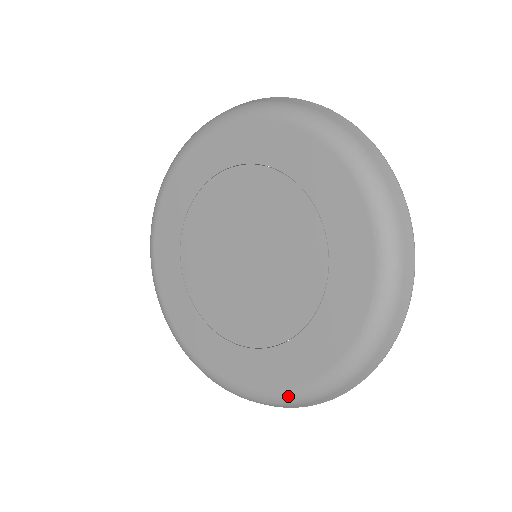
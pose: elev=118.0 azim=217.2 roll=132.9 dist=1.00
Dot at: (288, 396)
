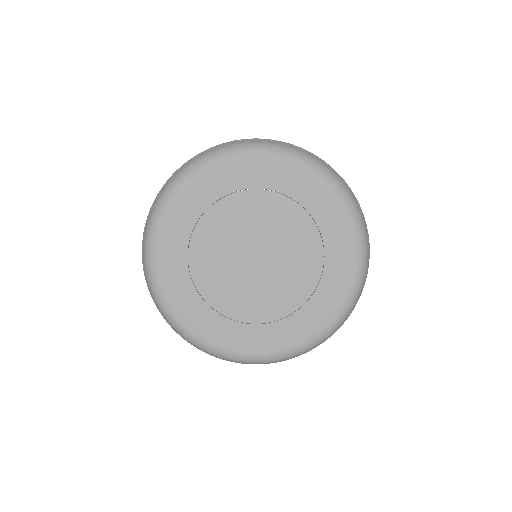
Dot at: (348, 303)
